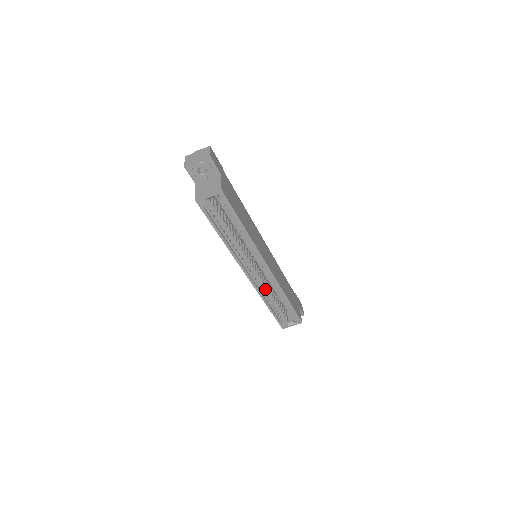
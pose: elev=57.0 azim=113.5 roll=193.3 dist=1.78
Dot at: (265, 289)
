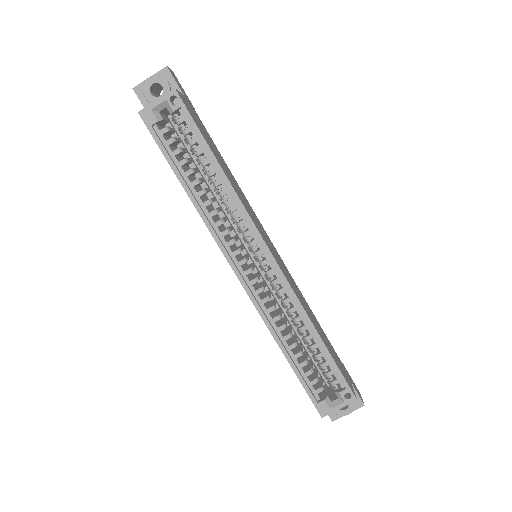
Dot at: (275, 315)
